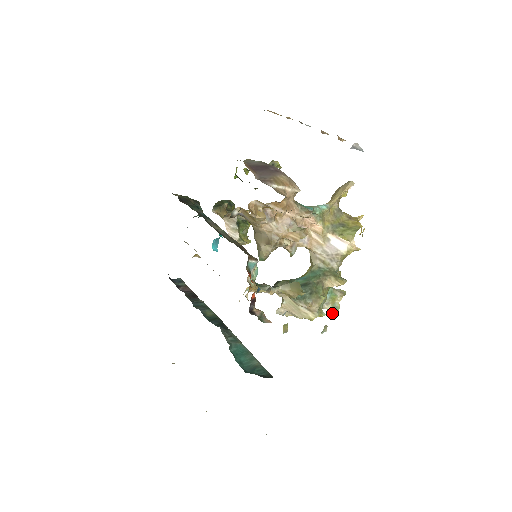
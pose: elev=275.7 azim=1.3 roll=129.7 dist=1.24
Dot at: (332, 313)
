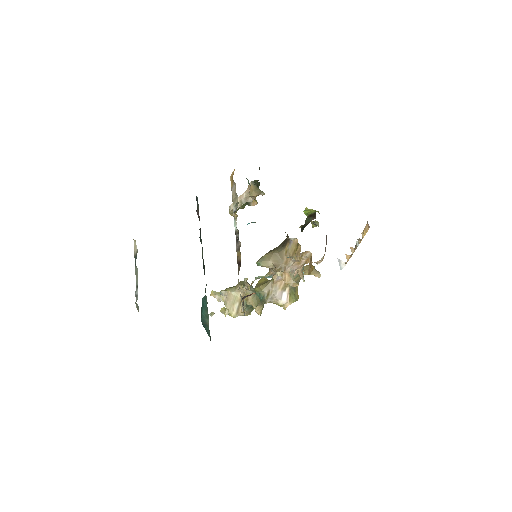
Dot at: (225, 311)
